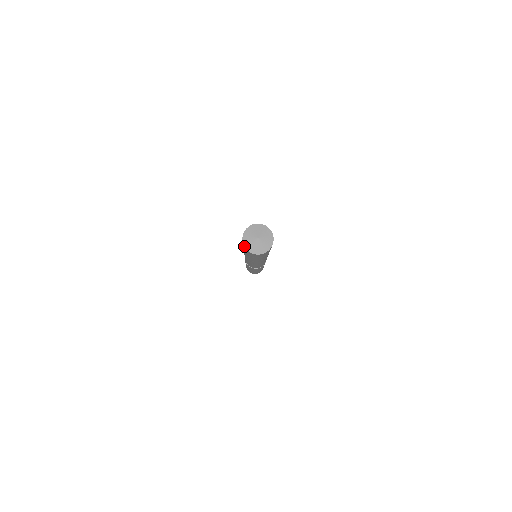
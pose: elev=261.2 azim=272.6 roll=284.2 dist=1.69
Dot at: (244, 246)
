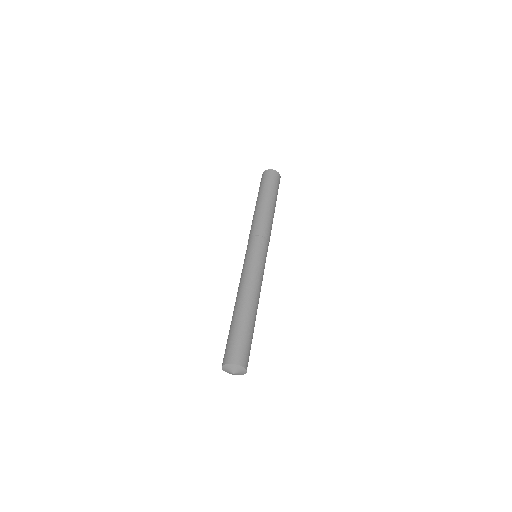
Dot at: (223, 365)
